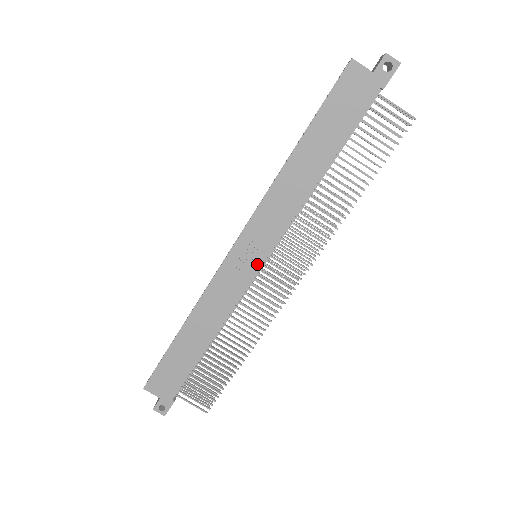
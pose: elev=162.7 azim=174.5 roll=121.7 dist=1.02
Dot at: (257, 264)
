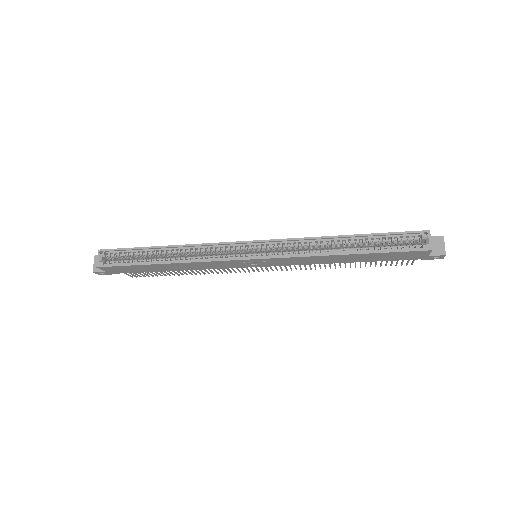
Dot at: (254, 266)
